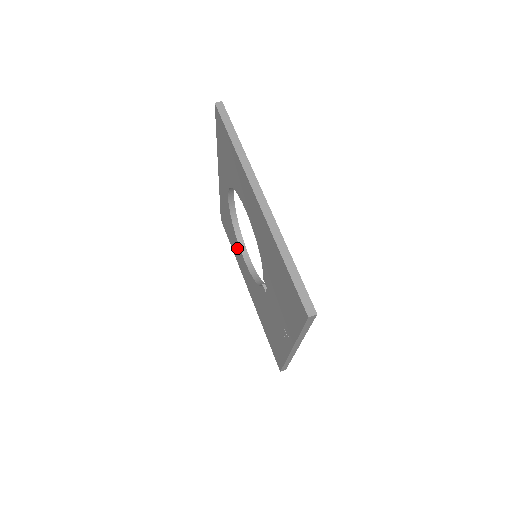
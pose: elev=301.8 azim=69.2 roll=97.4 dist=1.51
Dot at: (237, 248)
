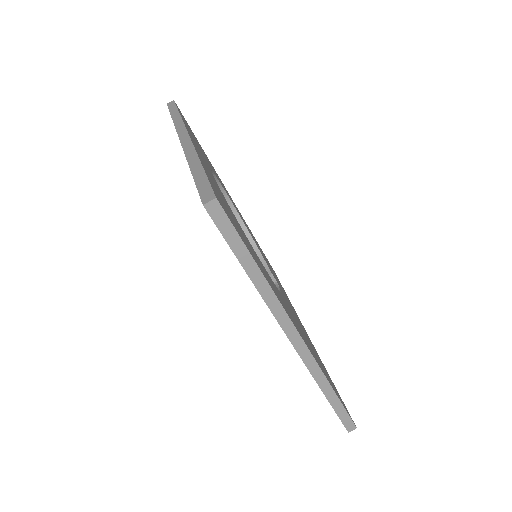
Dot at: occluded
